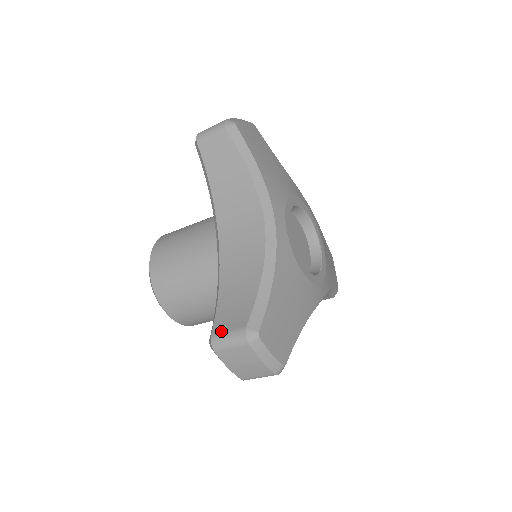
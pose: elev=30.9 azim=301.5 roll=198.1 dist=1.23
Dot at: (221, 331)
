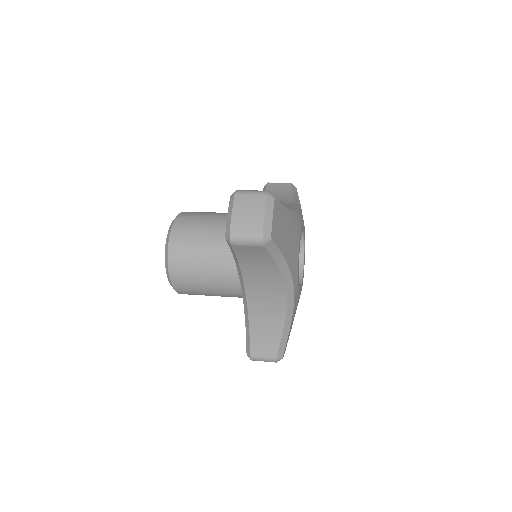
Dot at: (258, 356)
